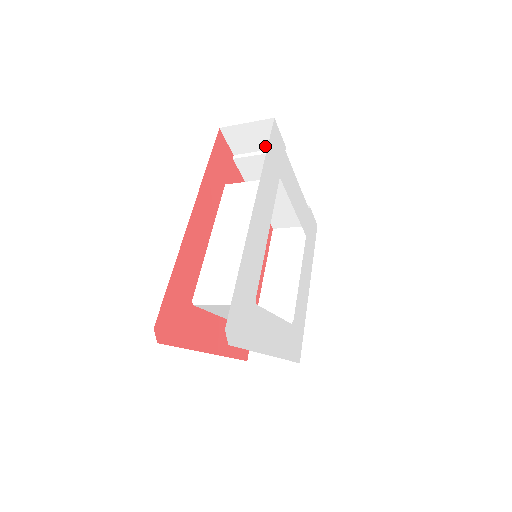
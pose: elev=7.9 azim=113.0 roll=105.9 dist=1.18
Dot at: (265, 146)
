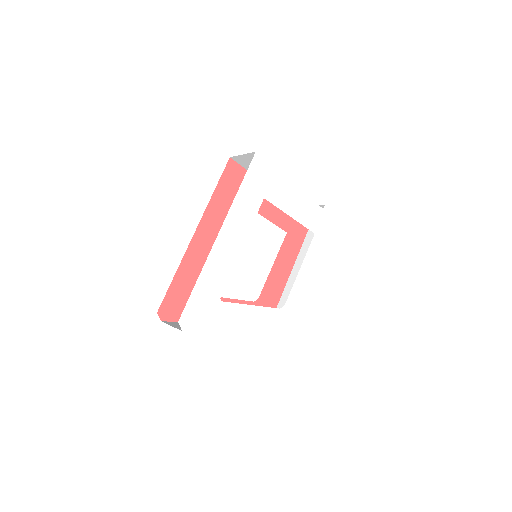
Dot at: occluded
